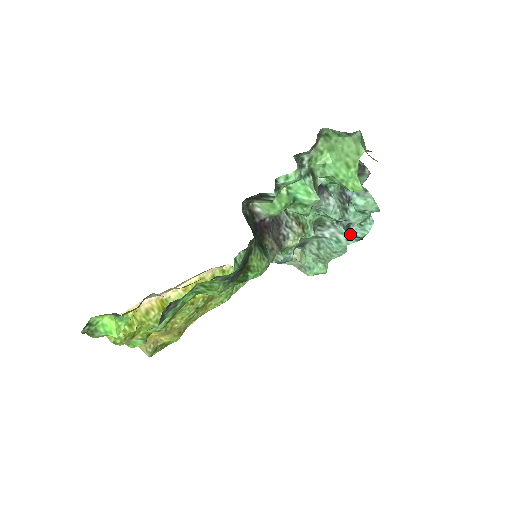
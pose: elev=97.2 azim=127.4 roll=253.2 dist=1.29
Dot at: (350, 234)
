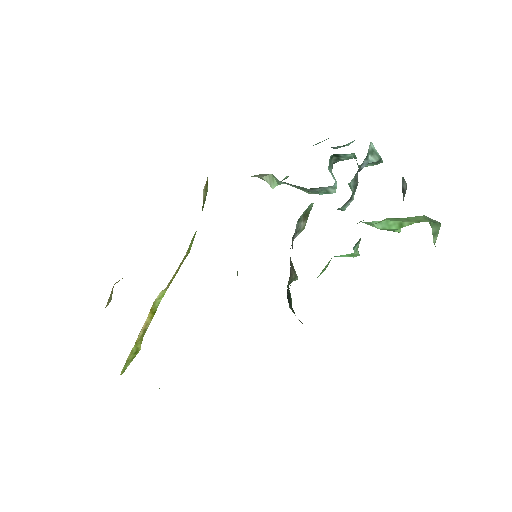
Dot at: occluded
